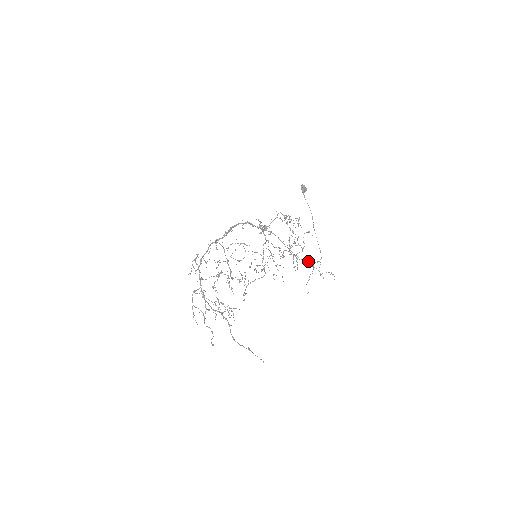
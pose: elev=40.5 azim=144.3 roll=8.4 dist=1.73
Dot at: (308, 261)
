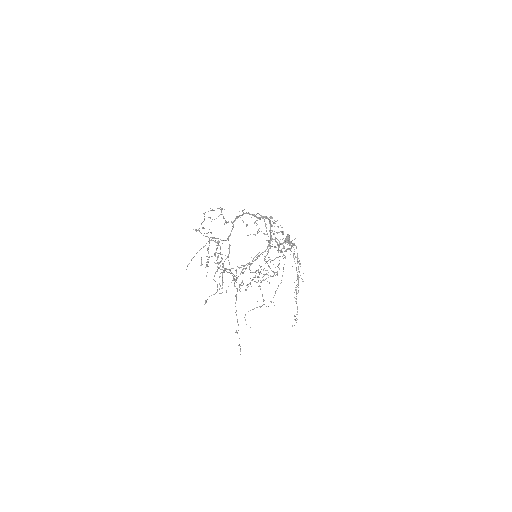
Dot at: (262, 294)
